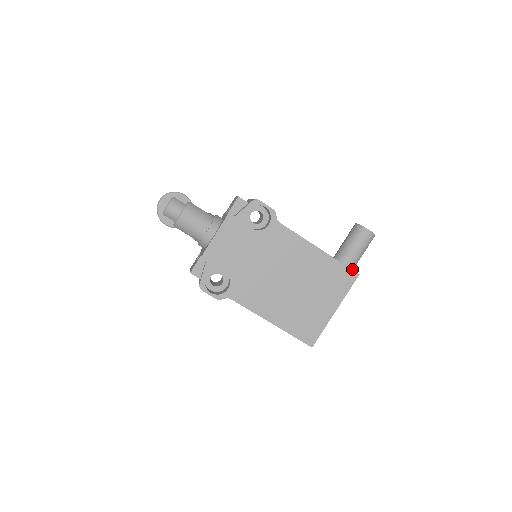
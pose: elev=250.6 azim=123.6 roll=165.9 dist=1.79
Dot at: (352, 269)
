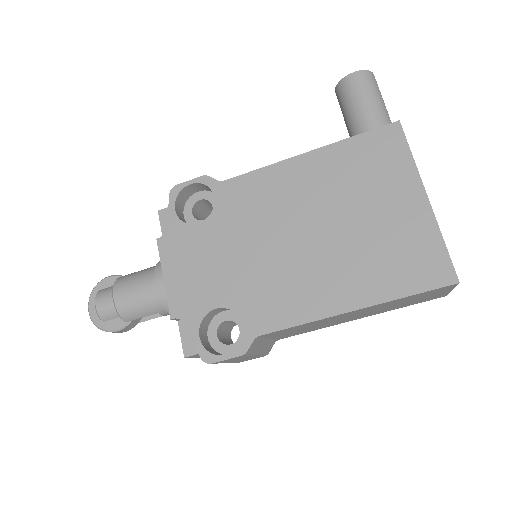
Dot at: occluded
